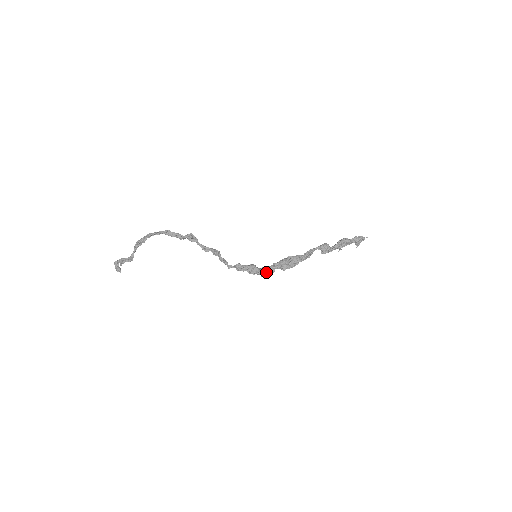
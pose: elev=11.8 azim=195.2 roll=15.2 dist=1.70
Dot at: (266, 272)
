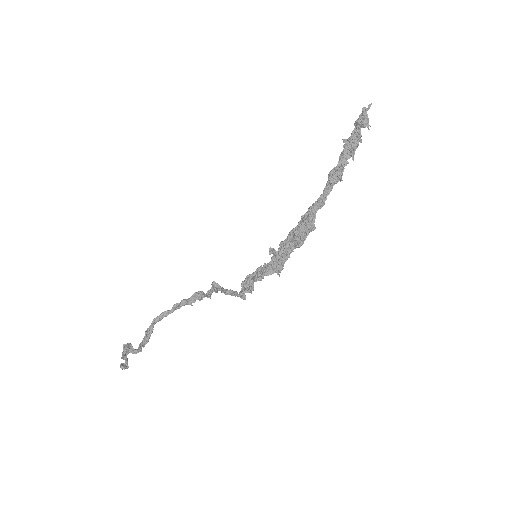
Dot at: (278, 265)
